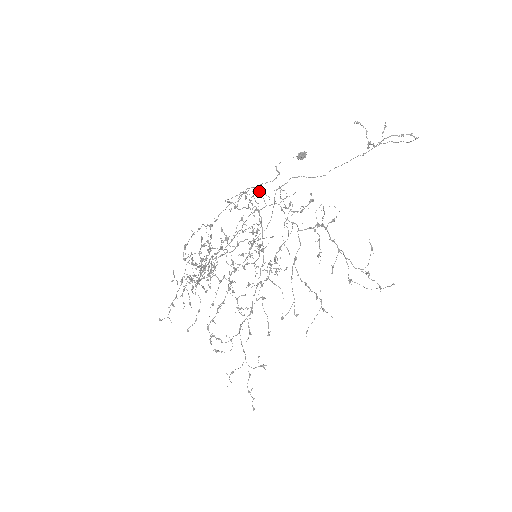
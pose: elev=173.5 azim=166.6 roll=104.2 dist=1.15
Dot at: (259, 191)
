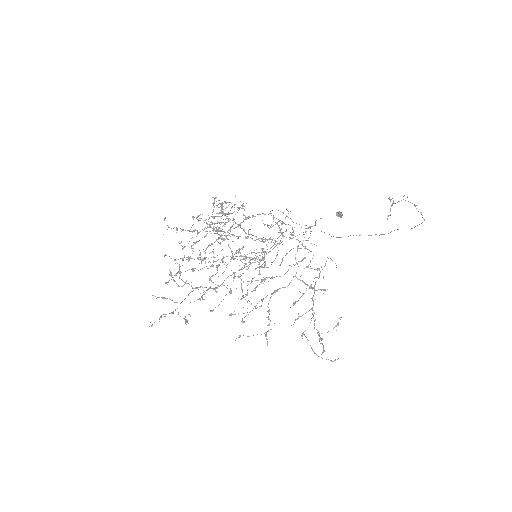
Dot at: (292, 234)
